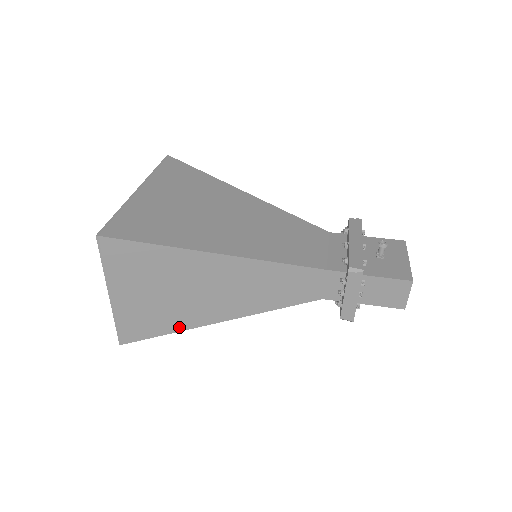
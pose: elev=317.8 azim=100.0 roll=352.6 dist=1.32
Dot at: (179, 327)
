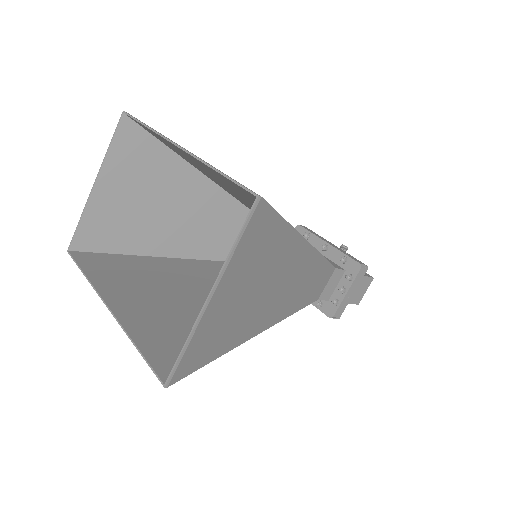
Dot at: (231, 345)
